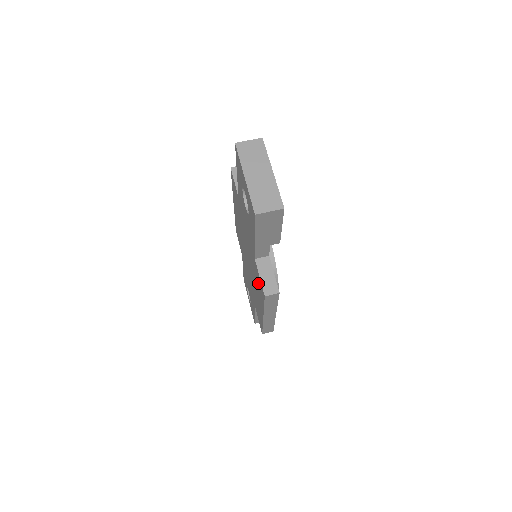
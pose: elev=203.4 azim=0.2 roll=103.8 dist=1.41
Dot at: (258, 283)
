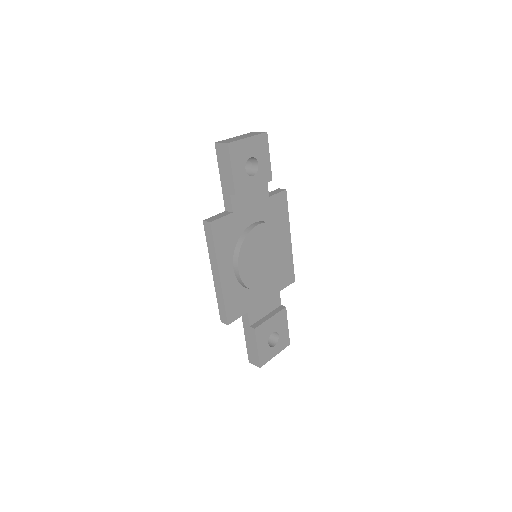
Dot at: occluded
